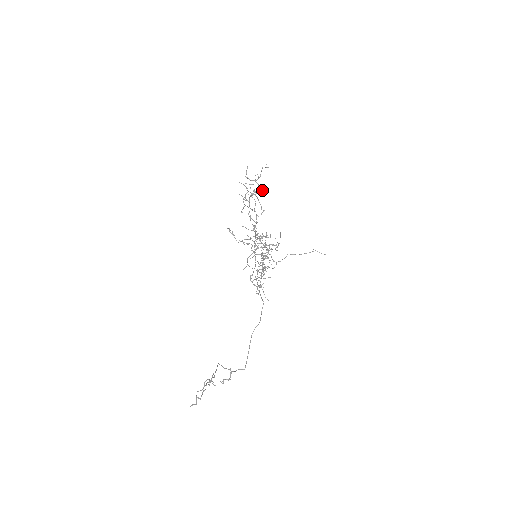
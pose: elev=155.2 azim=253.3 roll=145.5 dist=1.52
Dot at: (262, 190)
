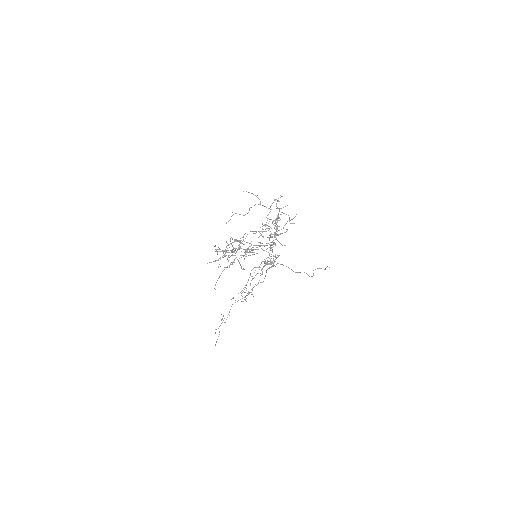
Dot at: (244, 244)
